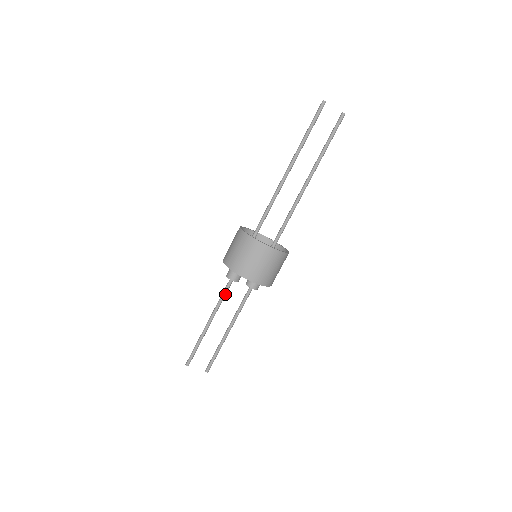
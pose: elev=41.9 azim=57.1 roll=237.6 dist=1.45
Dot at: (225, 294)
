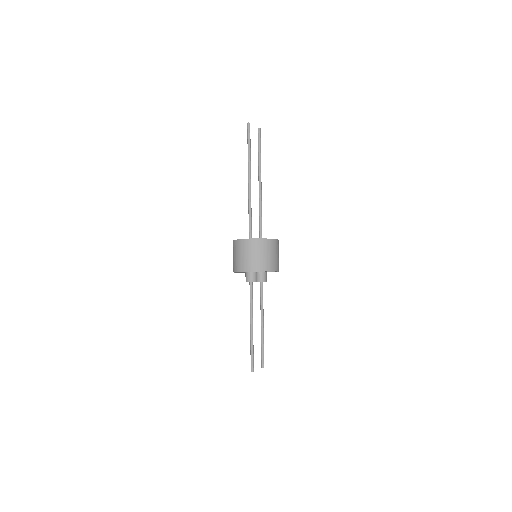
Dot at: (252, 296)
